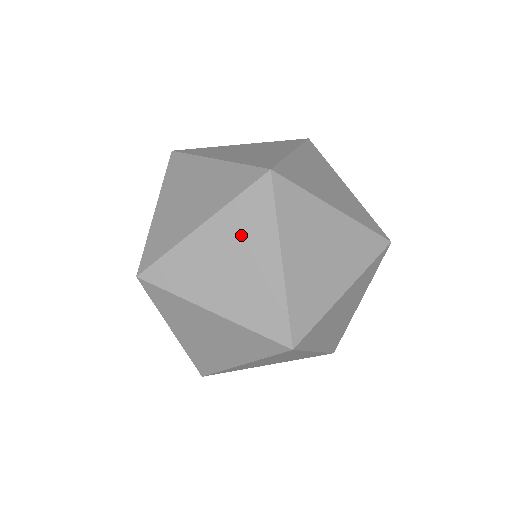
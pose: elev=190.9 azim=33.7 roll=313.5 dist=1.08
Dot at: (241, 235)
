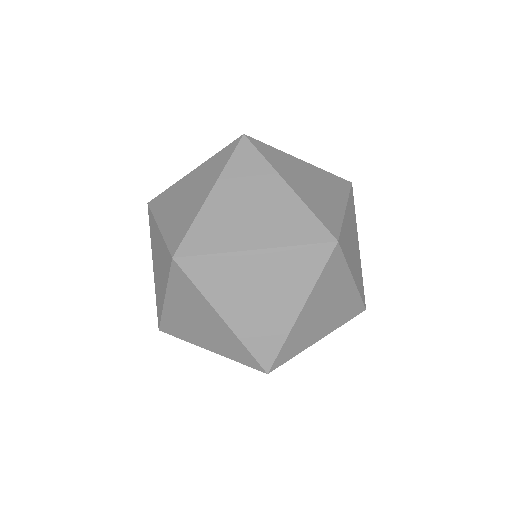
Dot at: (325, 182)
